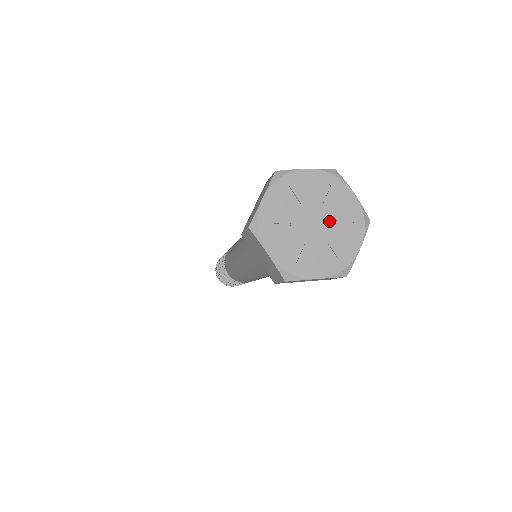
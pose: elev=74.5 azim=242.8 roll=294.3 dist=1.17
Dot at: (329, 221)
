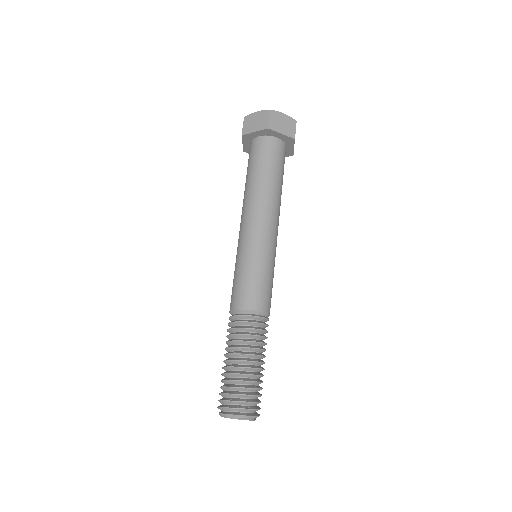
Dot at: occluded
